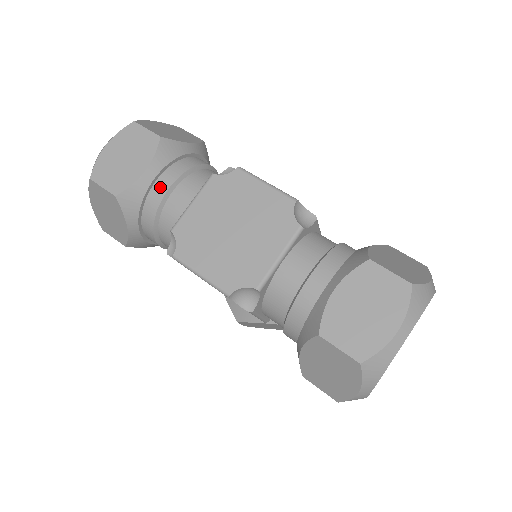
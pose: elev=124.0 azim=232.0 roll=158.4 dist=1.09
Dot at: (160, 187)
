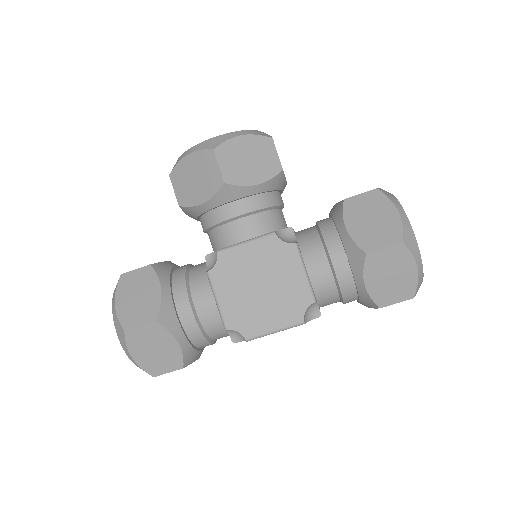
Dot at: occluded
